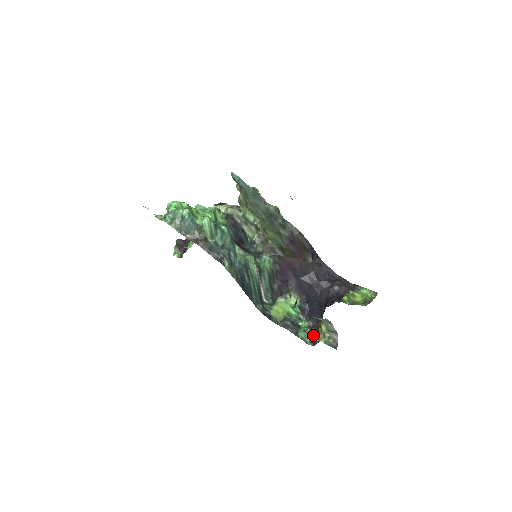
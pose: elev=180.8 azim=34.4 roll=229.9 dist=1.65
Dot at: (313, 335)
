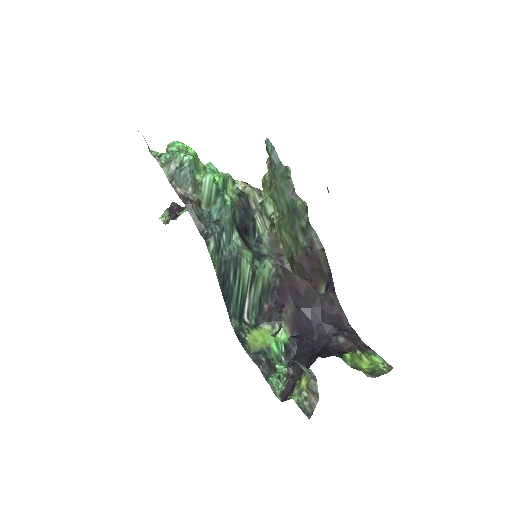
Dot at: (287, 387)
